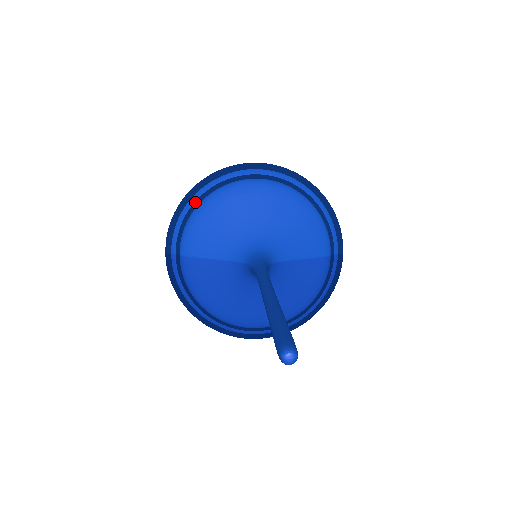
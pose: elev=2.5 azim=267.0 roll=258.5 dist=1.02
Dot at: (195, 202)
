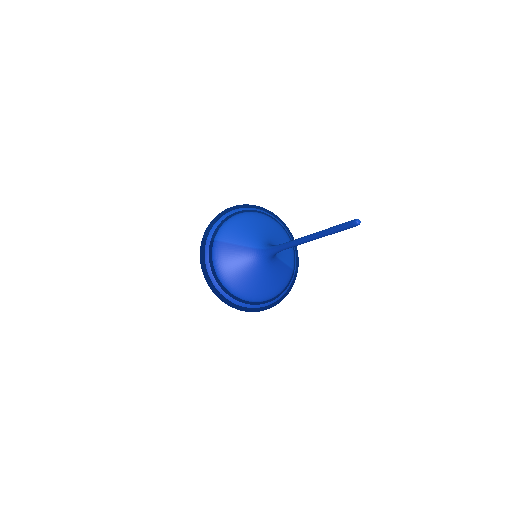
Dot at: (230, 215)
